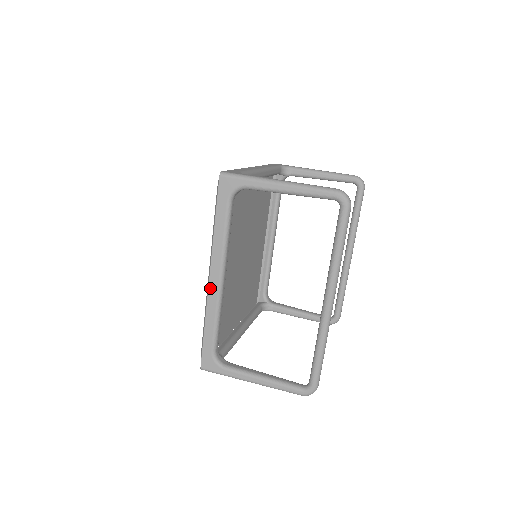
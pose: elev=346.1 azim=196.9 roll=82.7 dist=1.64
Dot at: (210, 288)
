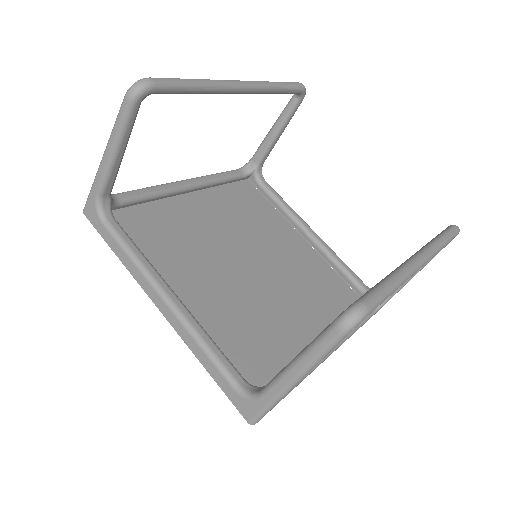
Dot at: occluded
